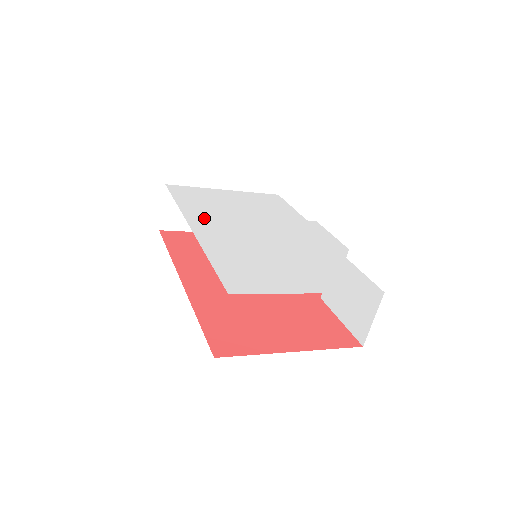
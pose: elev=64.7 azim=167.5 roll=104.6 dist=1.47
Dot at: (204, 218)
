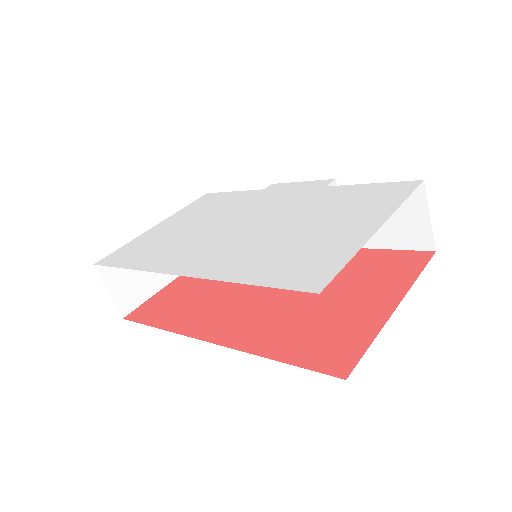
Dot at: (177, 258)
